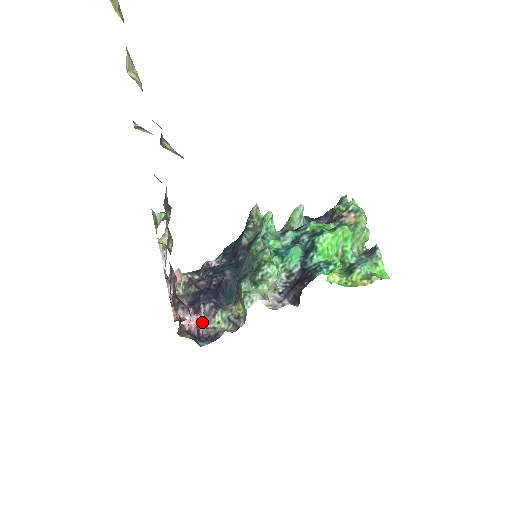
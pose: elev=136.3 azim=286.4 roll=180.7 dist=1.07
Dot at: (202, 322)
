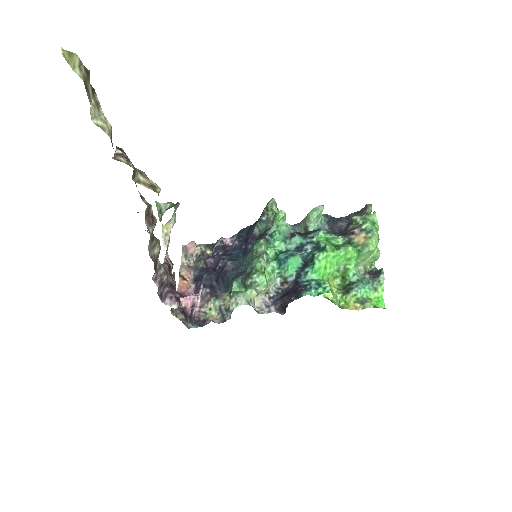
Dot at: (197, 303)
